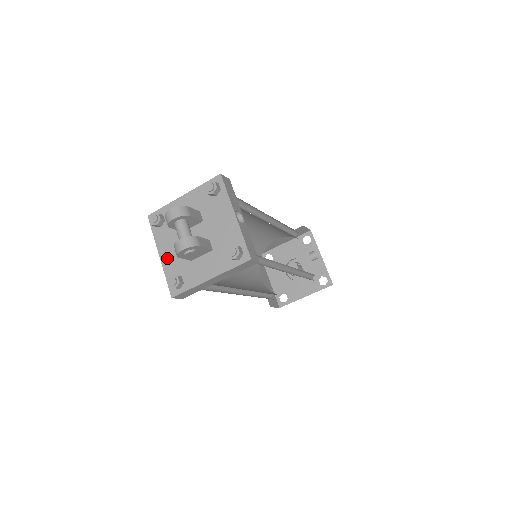
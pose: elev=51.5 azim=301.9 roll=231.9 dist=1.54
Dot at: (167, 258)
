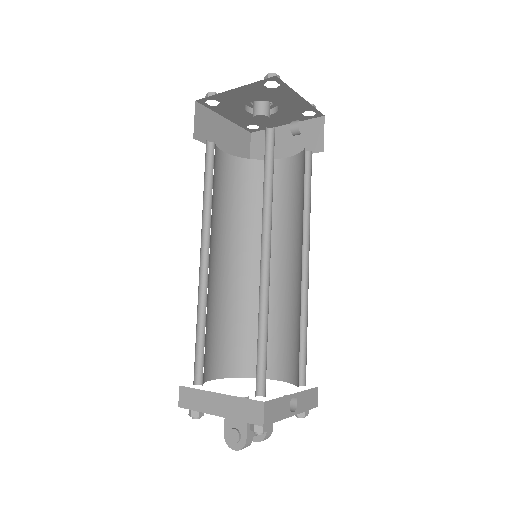
Dot at: occluded
